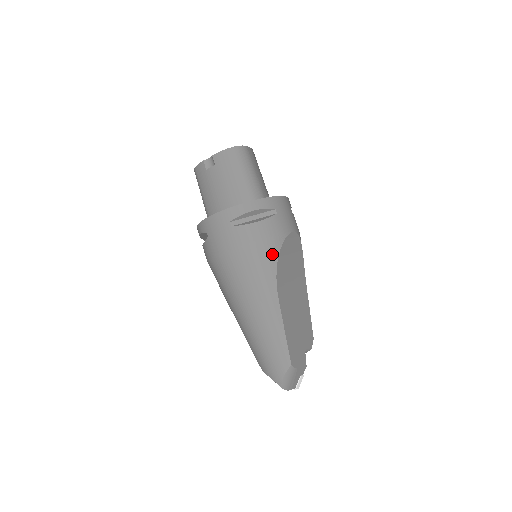
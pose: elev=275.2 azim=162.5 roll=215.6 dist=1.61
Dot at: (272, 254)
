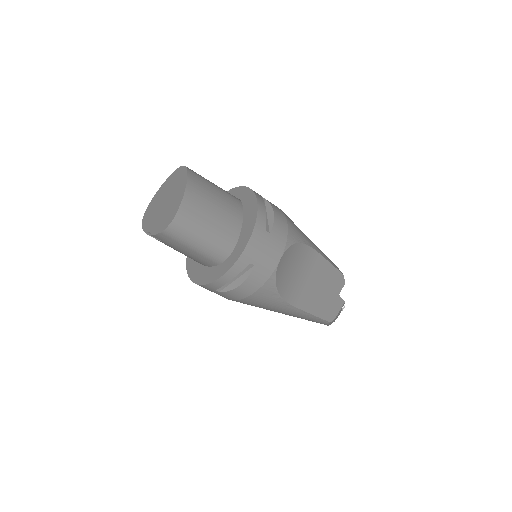
Dot at: (270, 294)
